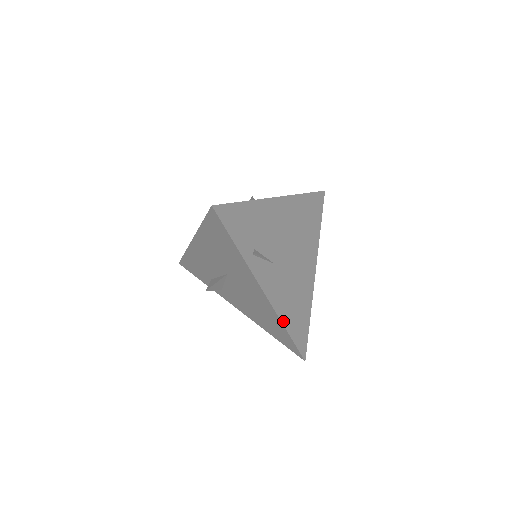
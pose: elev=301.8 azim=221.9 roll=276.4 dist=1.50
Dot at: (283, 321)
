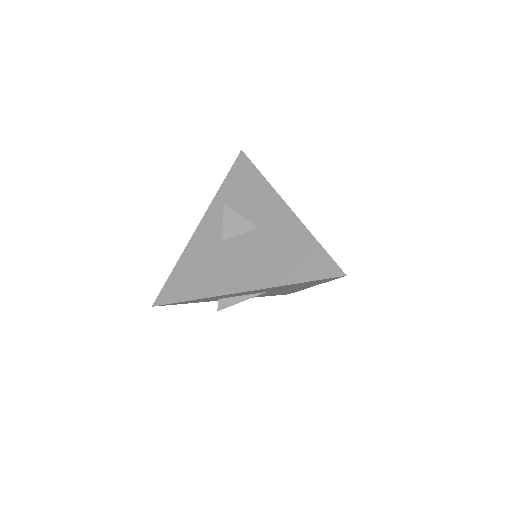
Dot at: occluded
